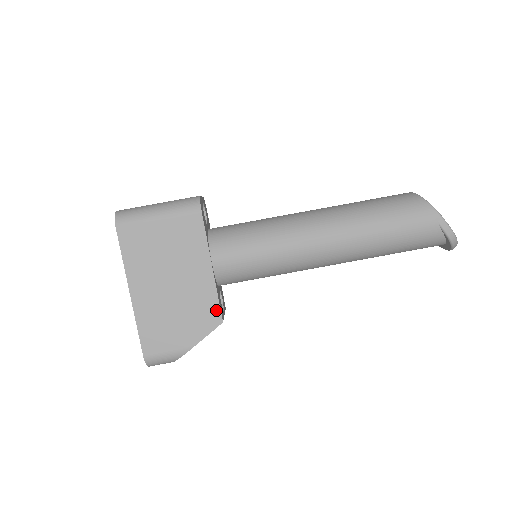
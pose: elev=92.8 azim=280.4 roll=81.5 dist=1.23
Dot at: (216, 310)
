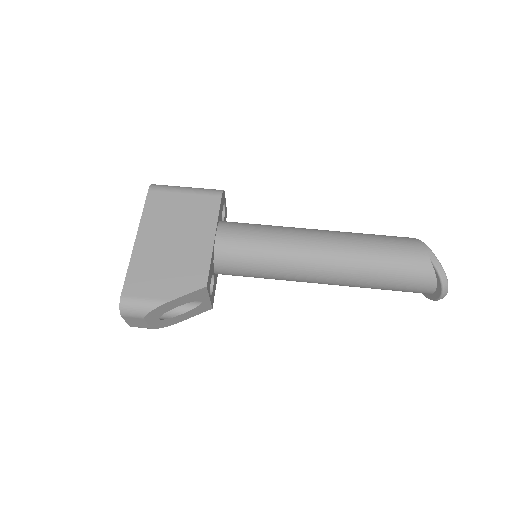
Dot at: (204, 274)
